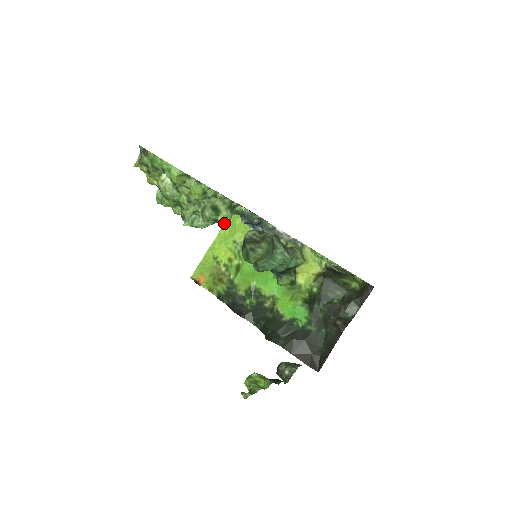
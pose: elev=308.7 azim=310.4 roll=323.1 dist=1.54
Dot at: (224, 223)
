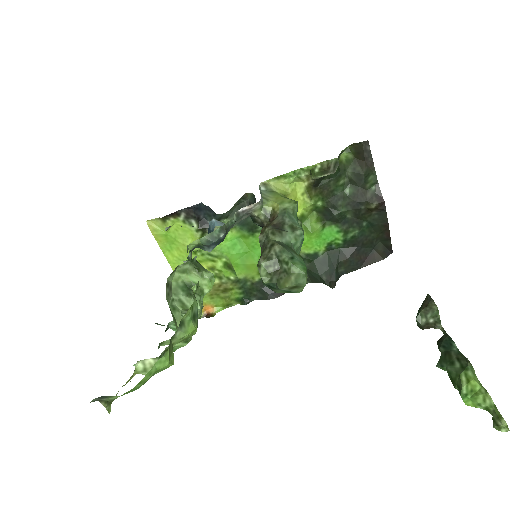
Dot at: occluded
